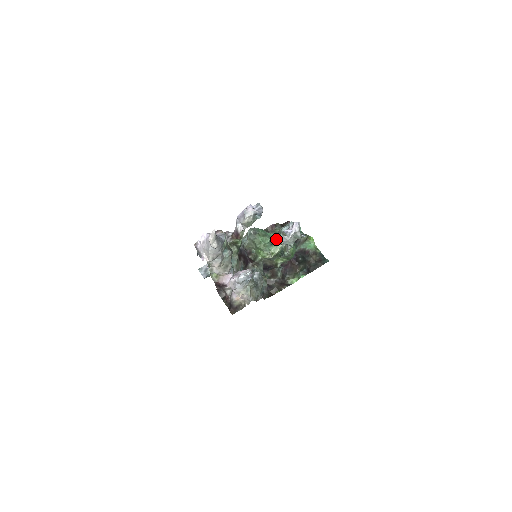
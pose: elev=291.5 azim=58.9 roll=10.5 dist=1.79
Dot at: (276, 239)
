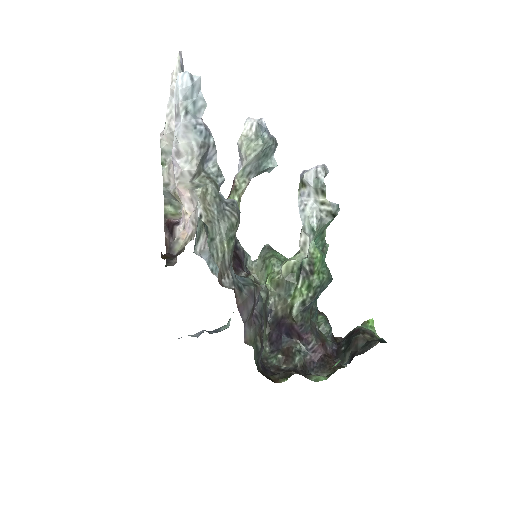
Dot at: (298, 252)
